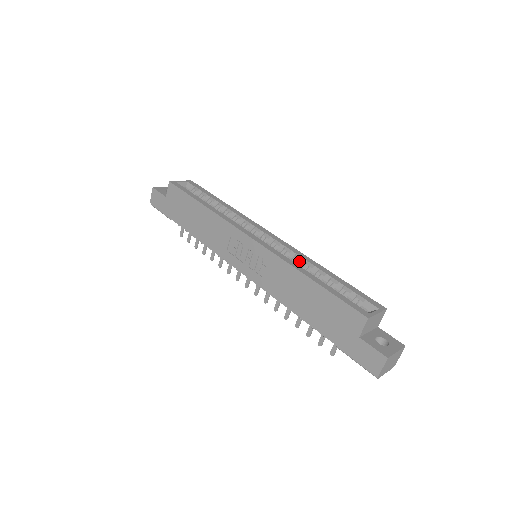
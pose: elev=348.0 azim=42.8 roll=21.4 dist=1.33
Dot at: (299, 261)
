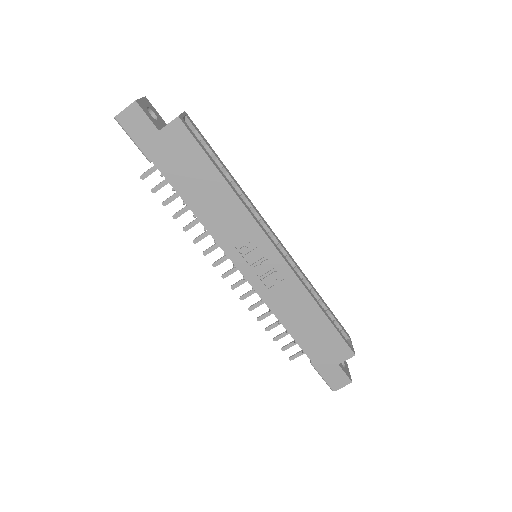
Dot at: occluded
